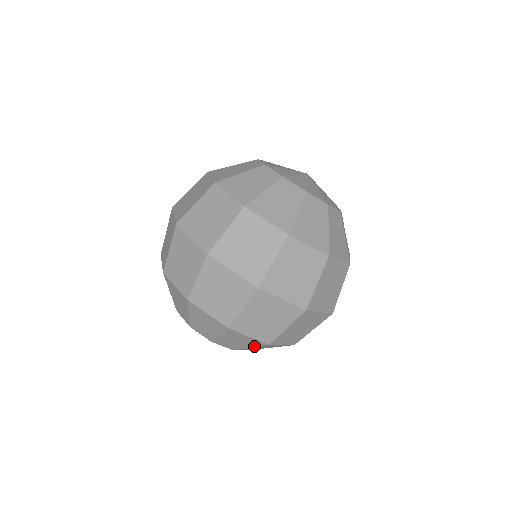
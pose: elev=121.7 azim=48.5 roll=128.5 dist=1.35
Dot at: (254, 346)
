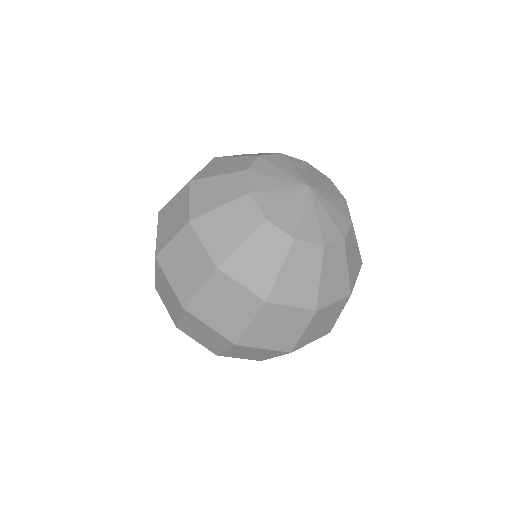
Dot at: occluded
